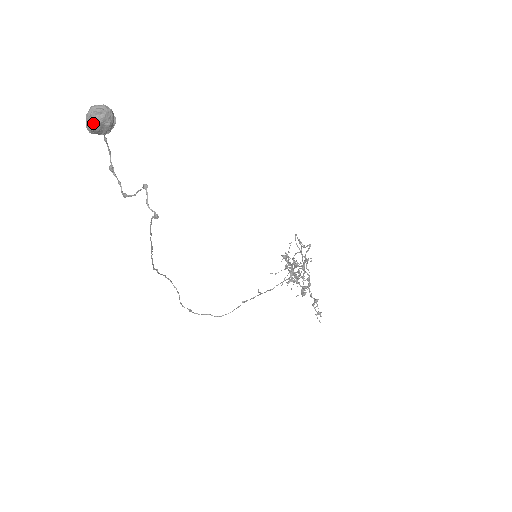
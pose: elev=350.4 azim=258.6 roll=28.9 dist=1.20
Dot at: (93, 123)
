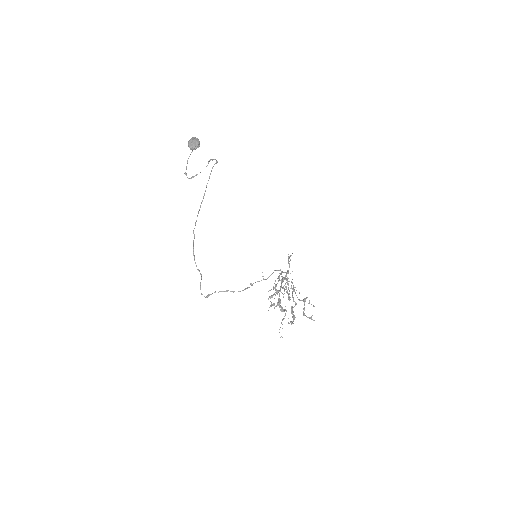
Dot at: (193, 139)
